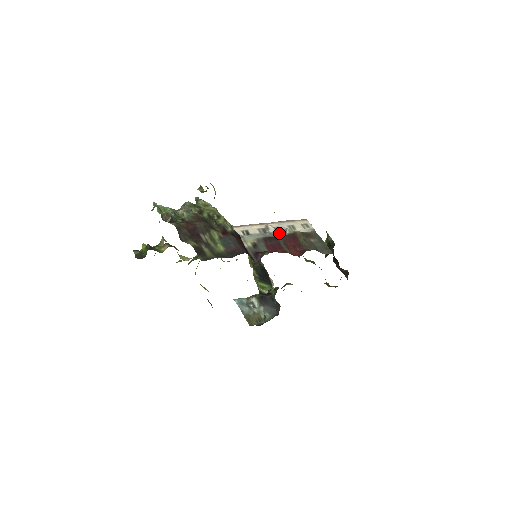
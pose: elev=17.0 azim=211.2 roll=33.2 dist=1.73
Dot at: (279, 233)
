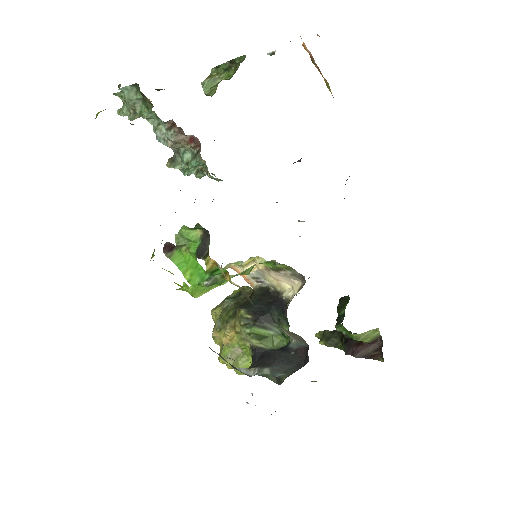
Dot at: occluded
